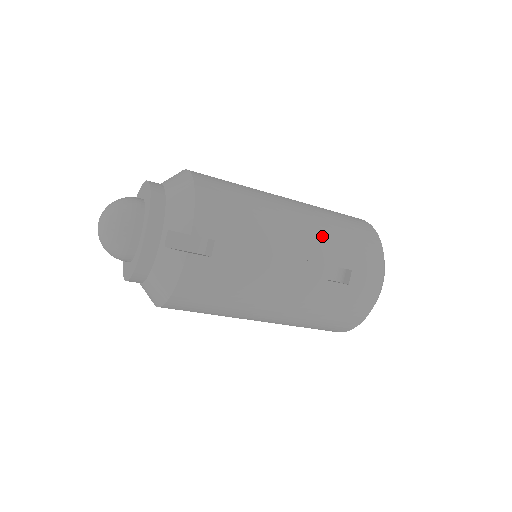
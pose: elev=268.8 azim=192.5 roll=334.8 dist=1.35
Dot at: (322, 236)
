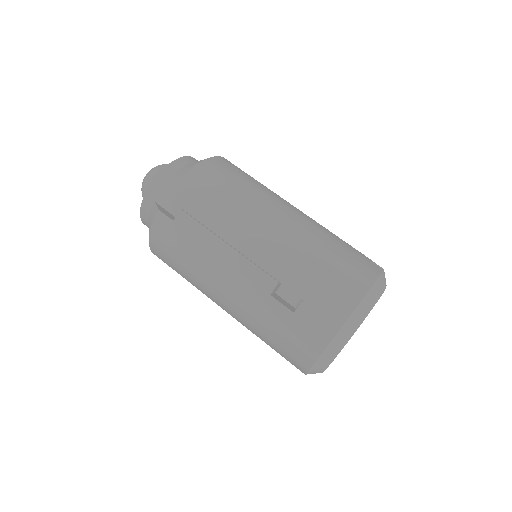
Dot at: (289, 252)
